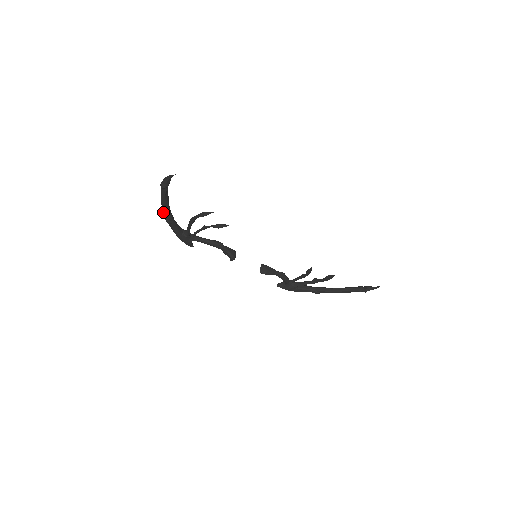
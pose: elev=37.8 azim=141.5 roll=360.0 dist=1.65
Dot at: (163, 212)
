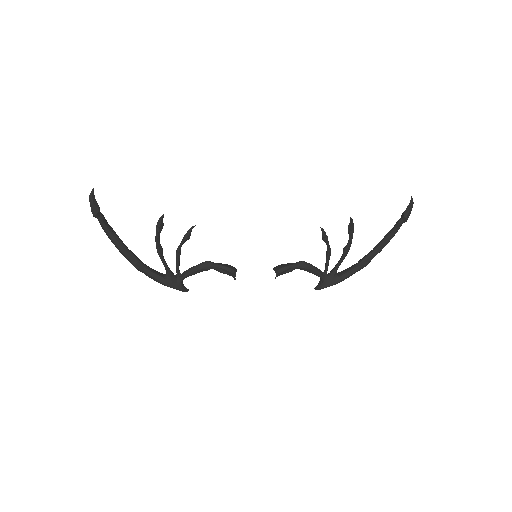
Dot at: (126, 258)
